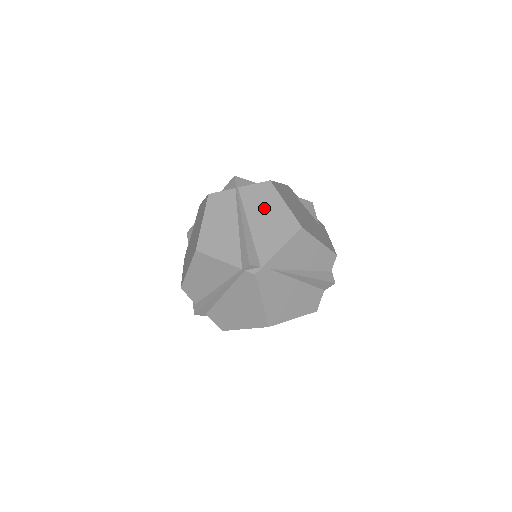
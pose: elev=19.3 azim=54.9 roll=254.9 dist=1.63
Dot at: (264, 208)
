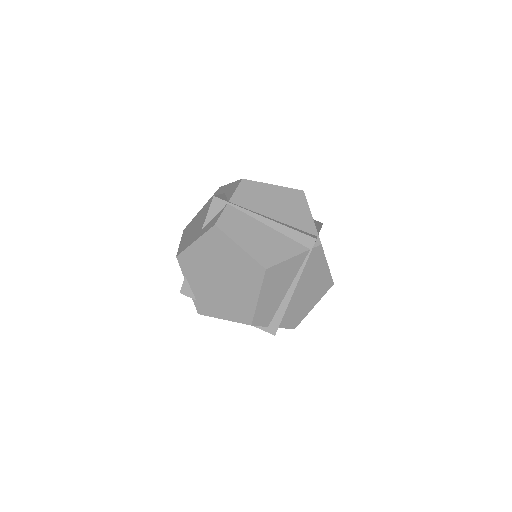
Dot at: (266, 199)
